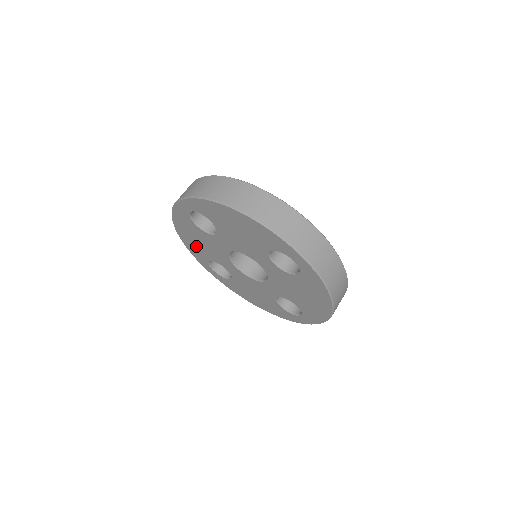
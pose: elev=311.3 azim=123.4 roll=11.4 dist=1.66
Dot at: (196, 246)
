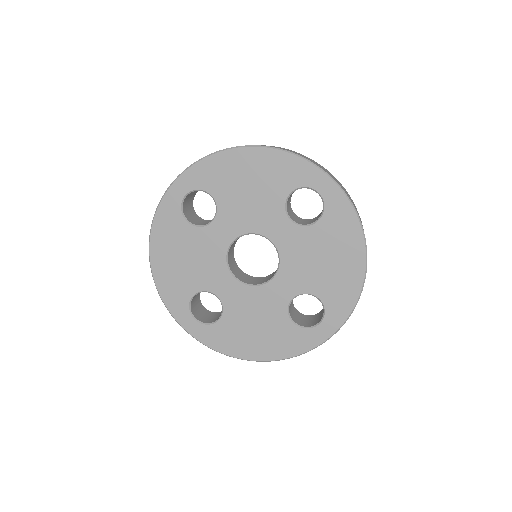
Dot at: (176, 275)
